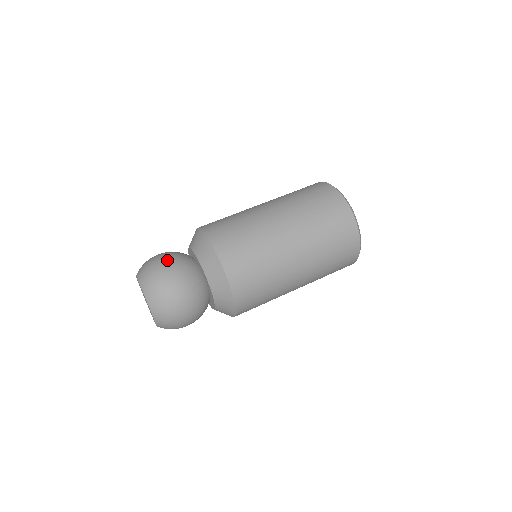
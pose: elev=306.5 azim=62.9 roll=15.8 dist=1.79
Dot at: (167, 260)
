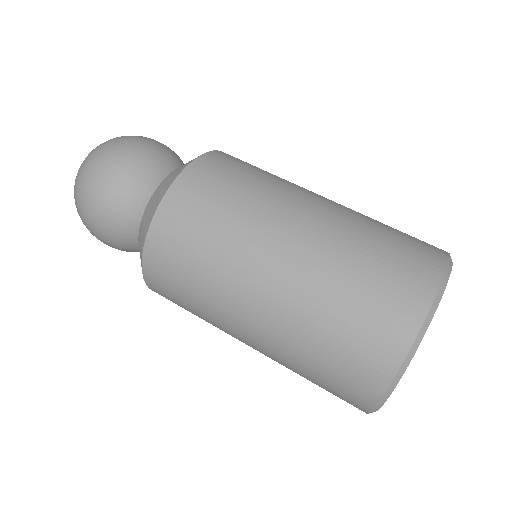
Dot at: (107, 184)
